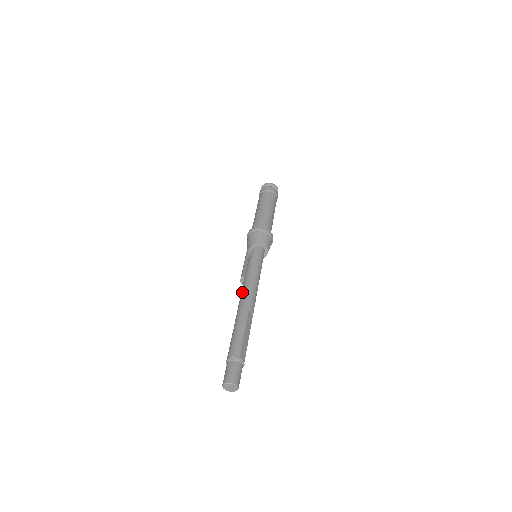
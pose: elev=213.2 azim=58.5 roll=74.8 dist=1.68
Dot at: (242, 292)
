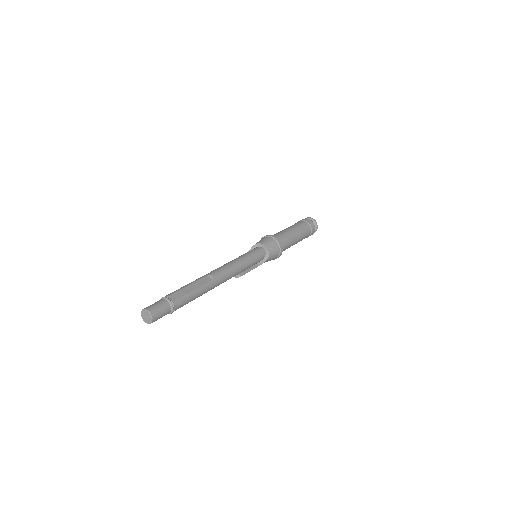
Dot at: occluded
